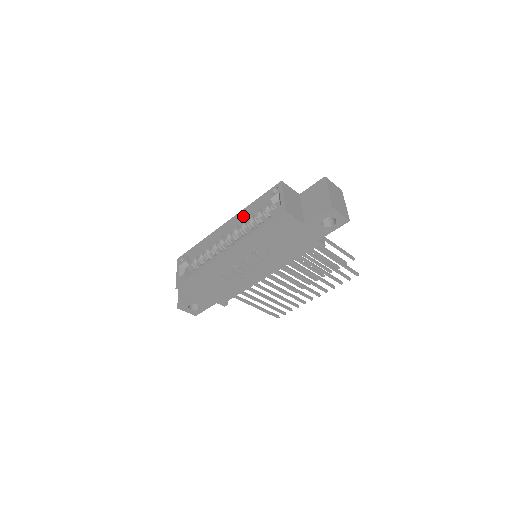
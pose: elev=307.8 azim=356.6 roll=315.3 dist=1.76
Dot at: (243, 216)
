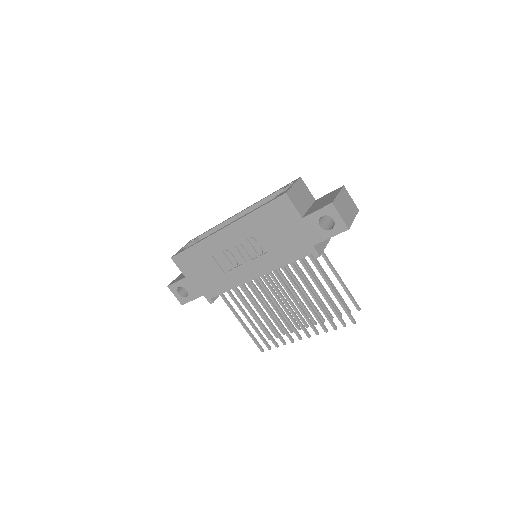
Dot at: (257, 207)
